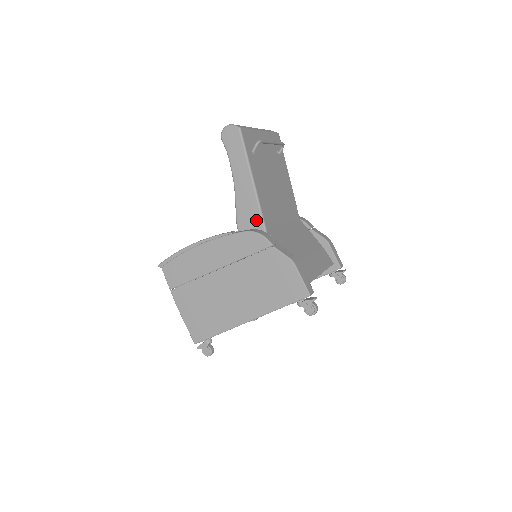
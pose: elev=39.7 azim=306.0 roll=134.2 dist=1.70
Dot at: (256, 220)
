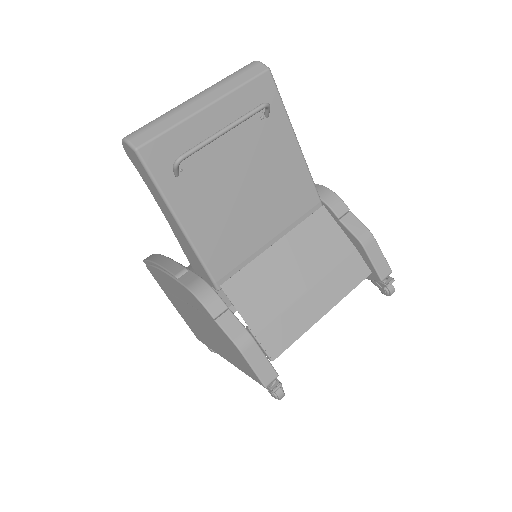
Dot at: (201, 269)
